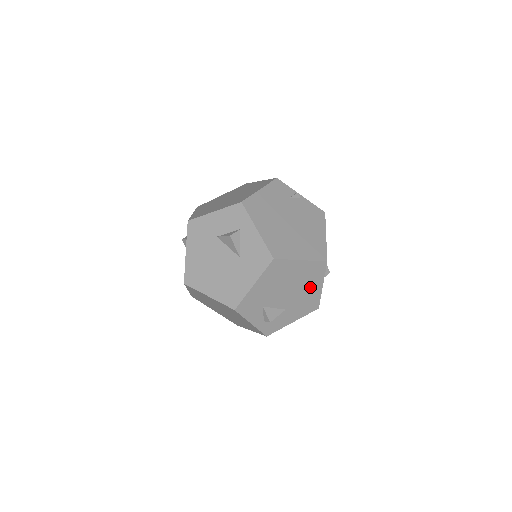
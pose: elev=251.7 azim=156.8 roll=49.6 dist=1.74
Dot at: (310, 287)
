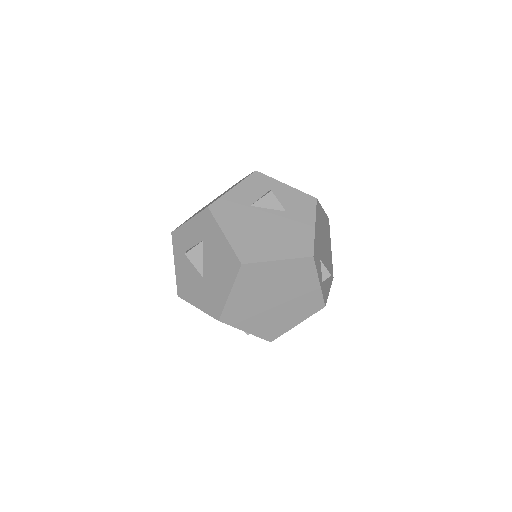
Dot at: (328, 246)
